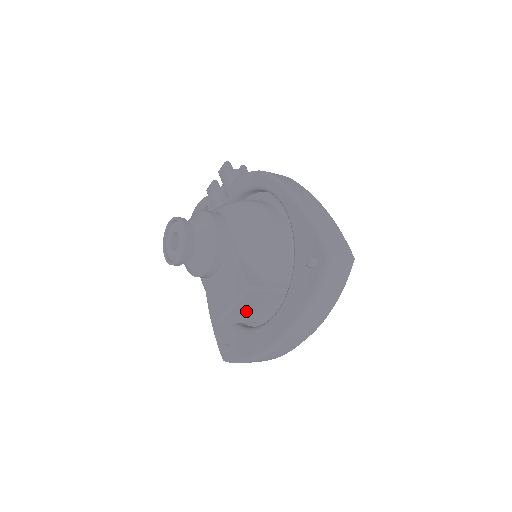
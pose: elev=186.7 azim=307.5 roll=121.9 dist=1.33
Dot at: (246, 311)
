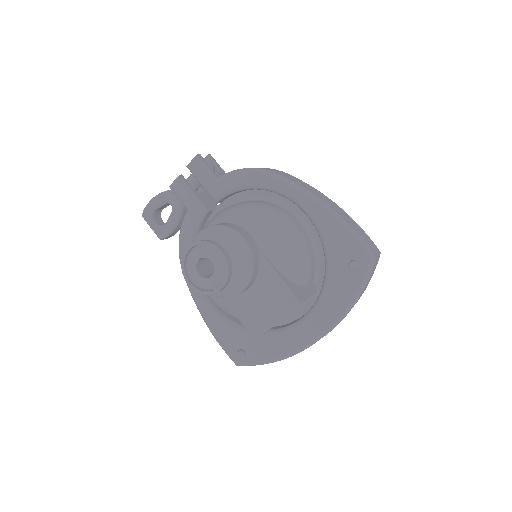
Dot at: occluded
